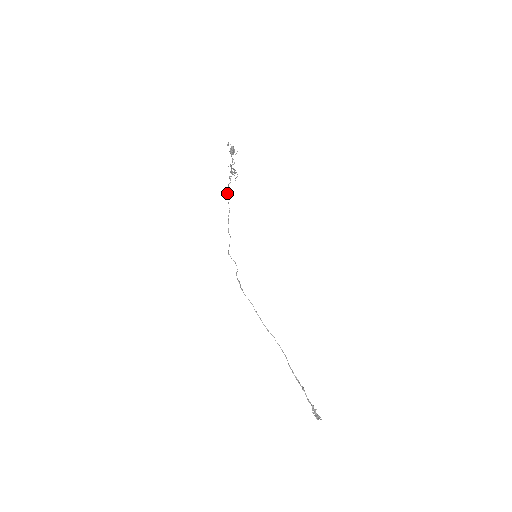
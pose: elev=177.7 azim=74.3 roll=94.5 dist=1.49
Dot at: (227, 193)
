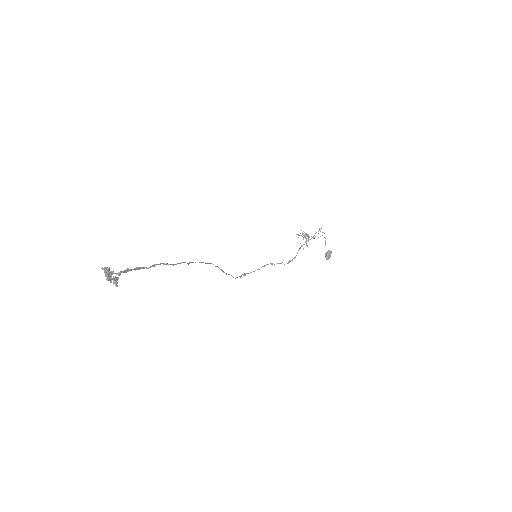
Dot at: occluded
